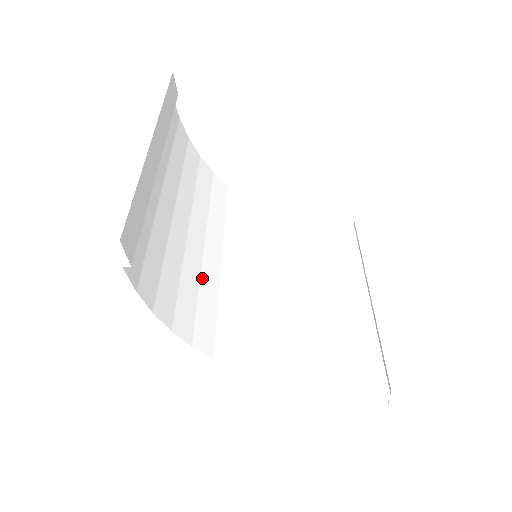
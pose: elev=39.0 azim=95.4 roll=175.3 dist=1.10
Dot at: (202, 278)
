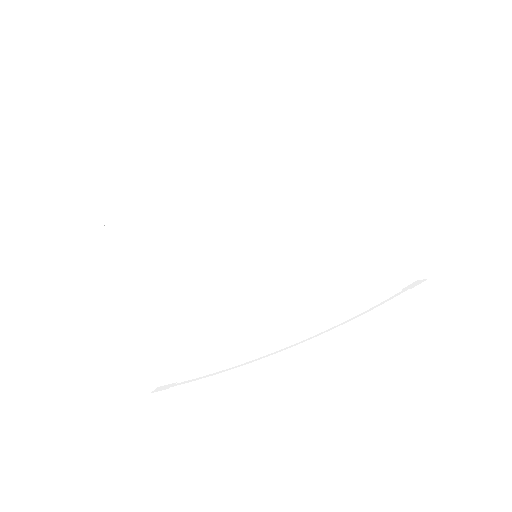
Dot at: (236, 305)
